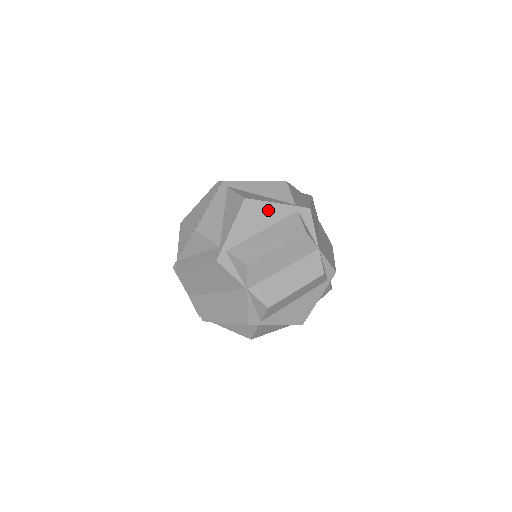
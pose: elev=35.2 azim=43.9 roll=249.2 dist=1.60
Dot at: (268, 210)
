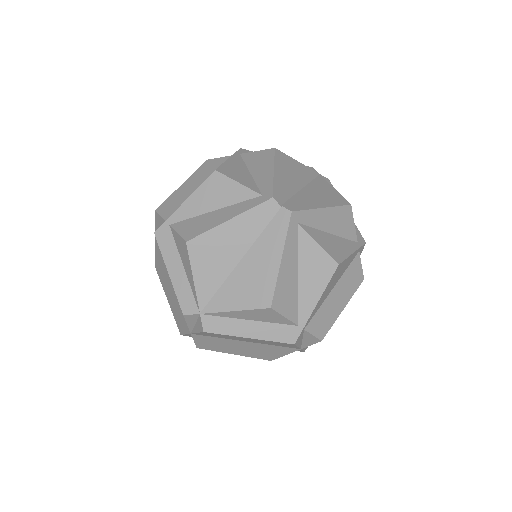
Dot at: (345, 265)
